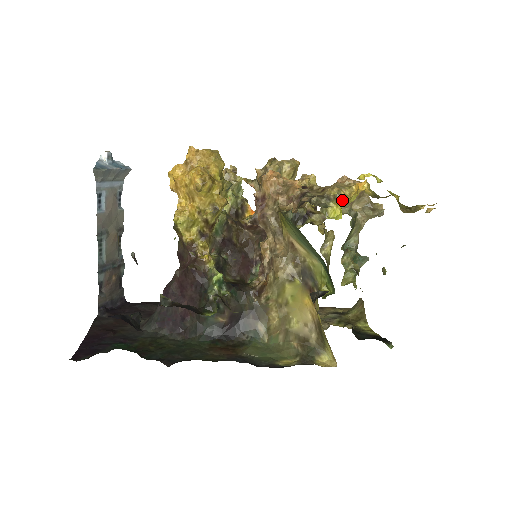
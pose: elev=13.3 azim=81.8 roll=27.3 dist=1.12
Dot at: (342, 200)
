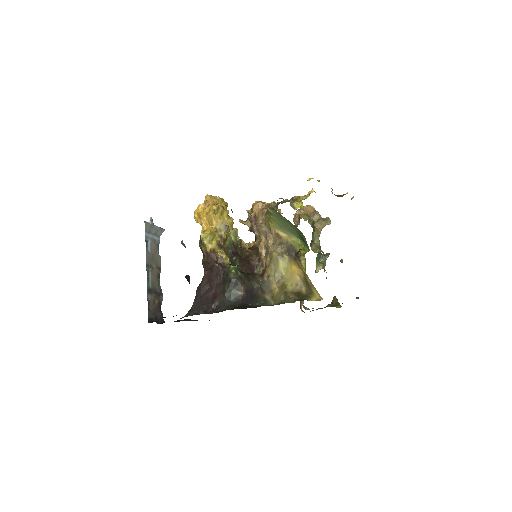
Dot at: (301, 197)
